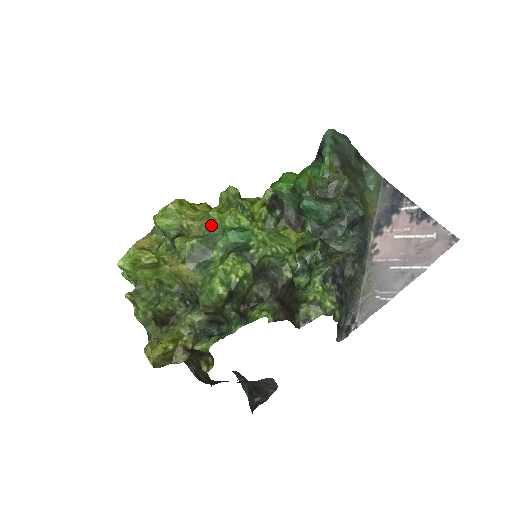
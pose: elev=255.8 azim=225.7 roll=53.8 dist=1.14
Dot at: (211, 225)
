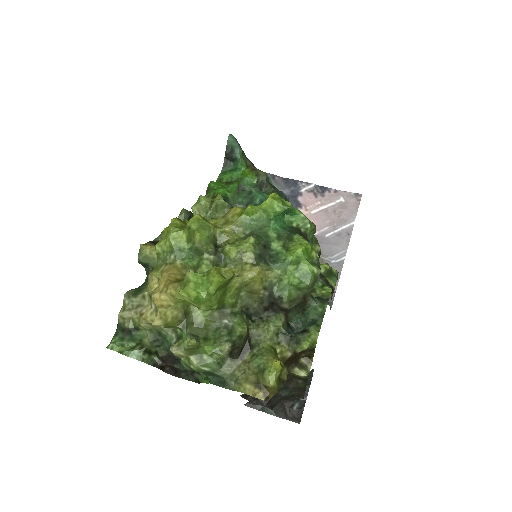
Dot at: (249, 222)
